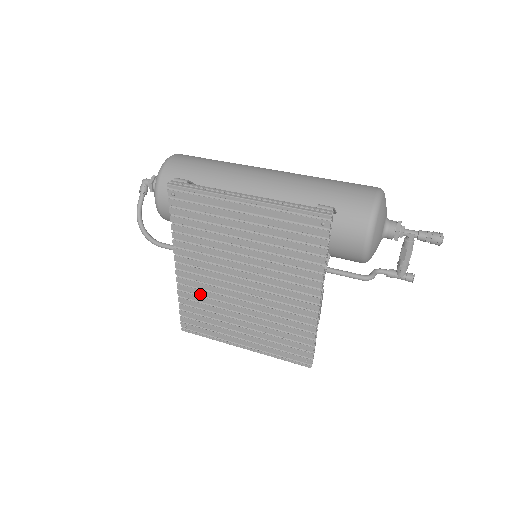
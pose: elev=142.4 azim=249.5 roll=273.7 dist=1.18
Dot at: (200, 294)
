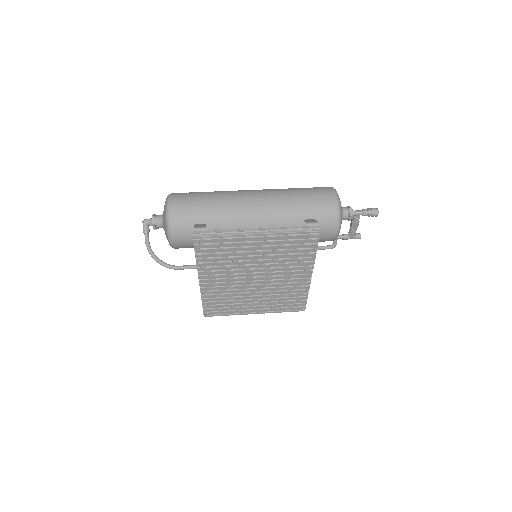
Dot at: (220, 293)
